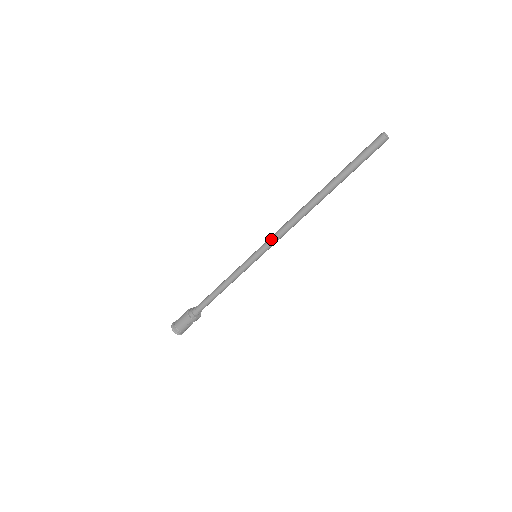
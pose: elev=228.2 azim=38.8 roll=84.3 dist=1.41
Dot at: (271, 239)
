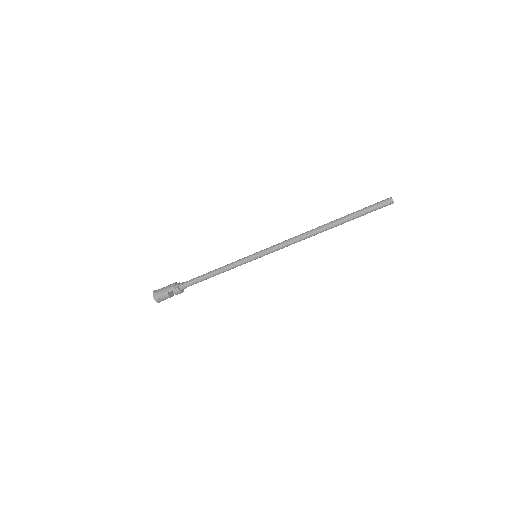
Dot at: (275, 245)
